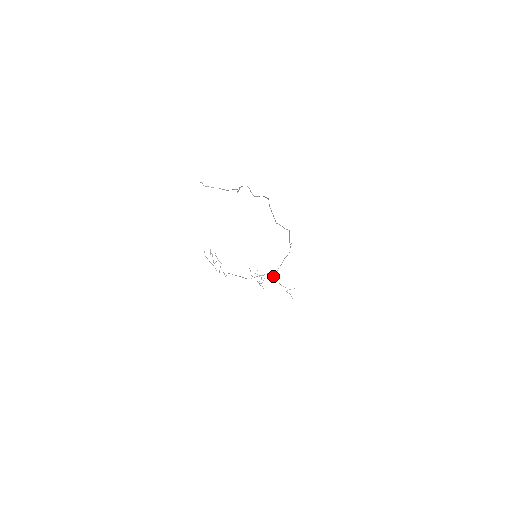
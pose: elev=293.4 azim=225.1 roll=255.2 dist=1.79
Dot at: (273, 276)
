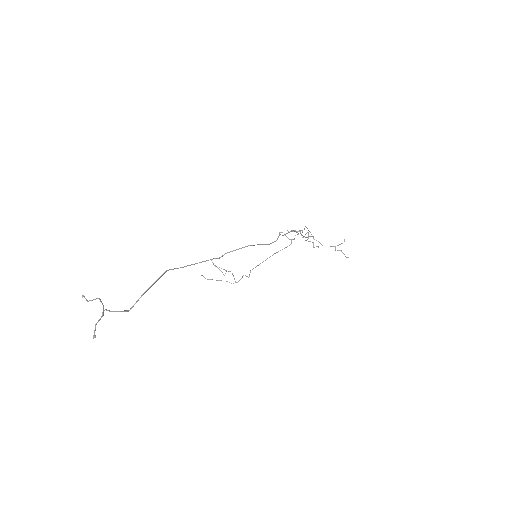
Dot at: (311, 234)
